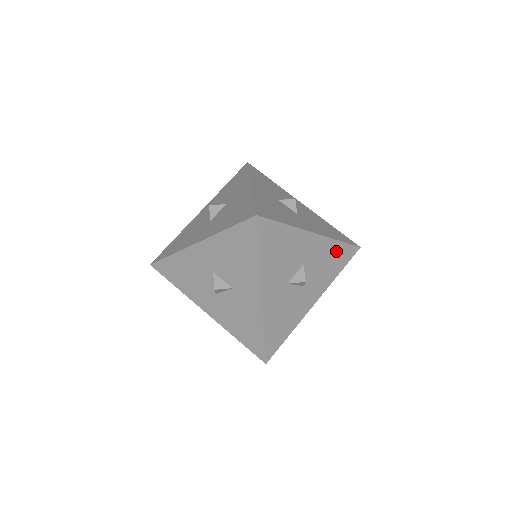
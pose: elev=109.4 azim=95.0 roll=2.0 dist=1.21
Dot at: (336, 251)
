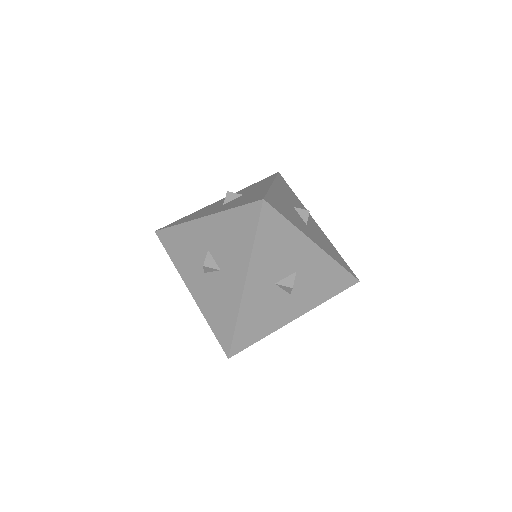
Dot at: (333, 273)
